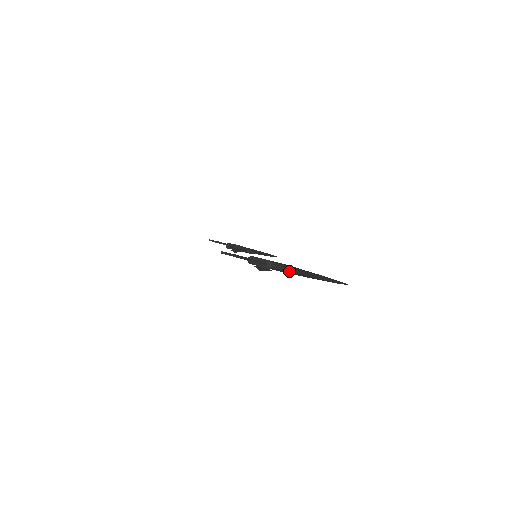
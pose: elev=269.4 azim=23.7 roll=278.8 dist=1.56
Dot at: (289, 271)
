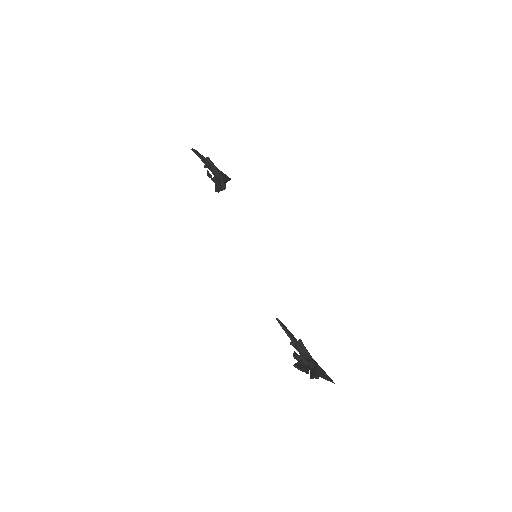
Dot at: occluded
